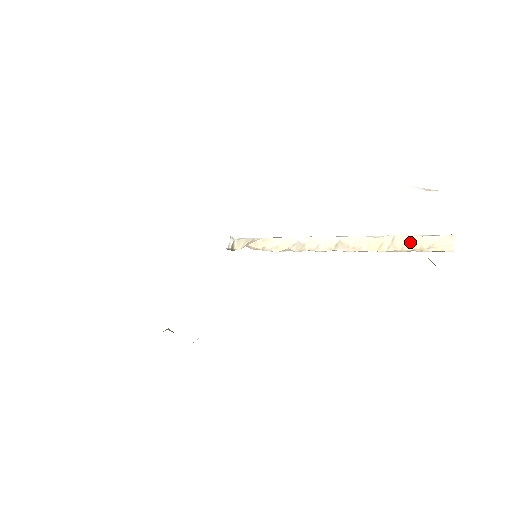
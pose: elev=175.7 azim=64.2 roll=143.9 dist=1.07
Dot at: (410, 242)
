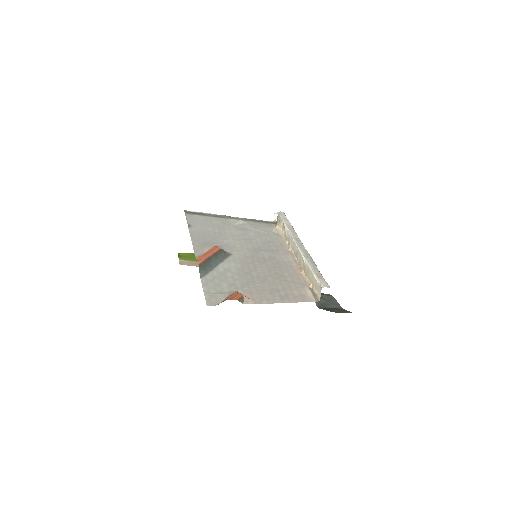
Dot at: (311, 277)
